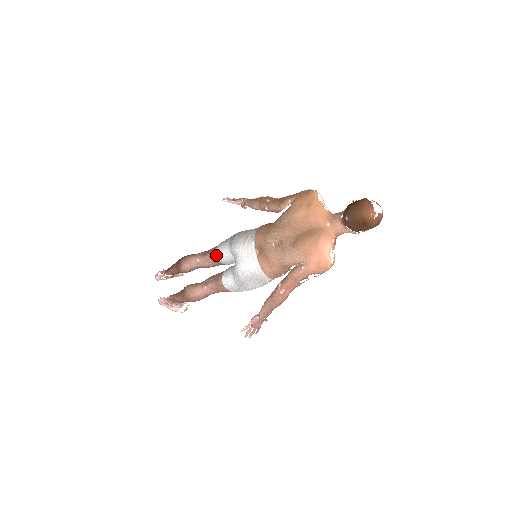
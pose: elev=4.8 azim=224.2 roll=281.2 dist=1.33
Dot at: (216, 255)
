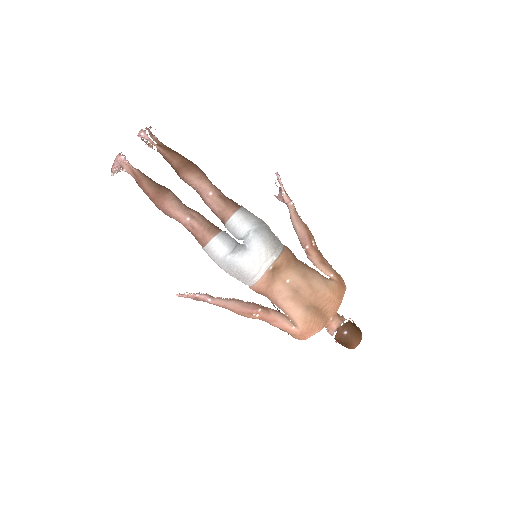
Dot at: (232, 215)
